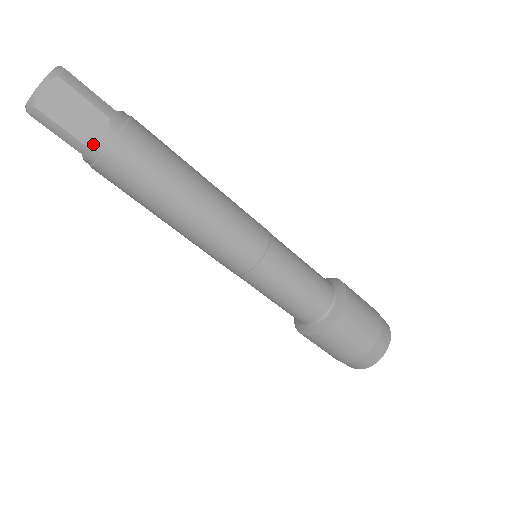
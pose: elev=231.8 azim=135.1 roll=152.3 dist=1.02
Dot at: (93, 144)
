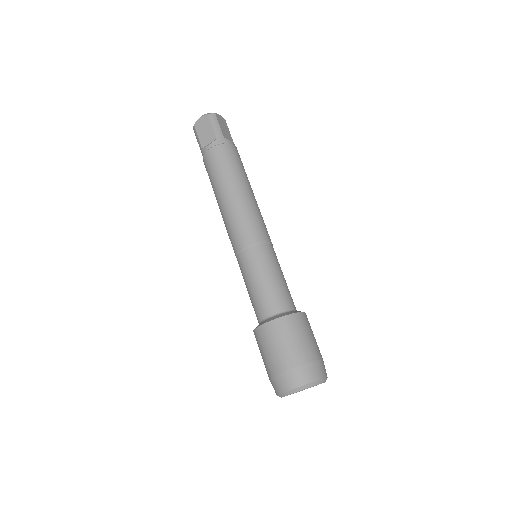
Dot at: (204, 147)
